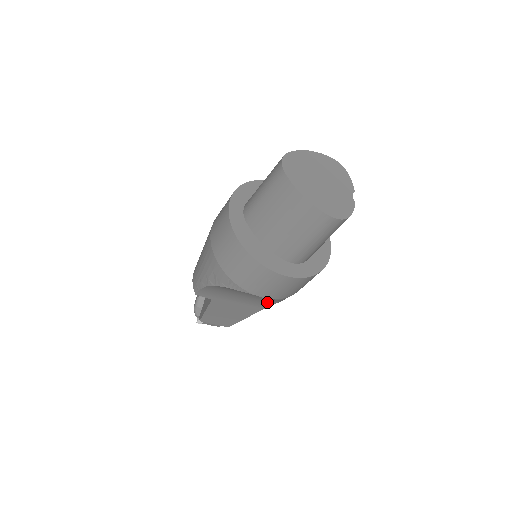
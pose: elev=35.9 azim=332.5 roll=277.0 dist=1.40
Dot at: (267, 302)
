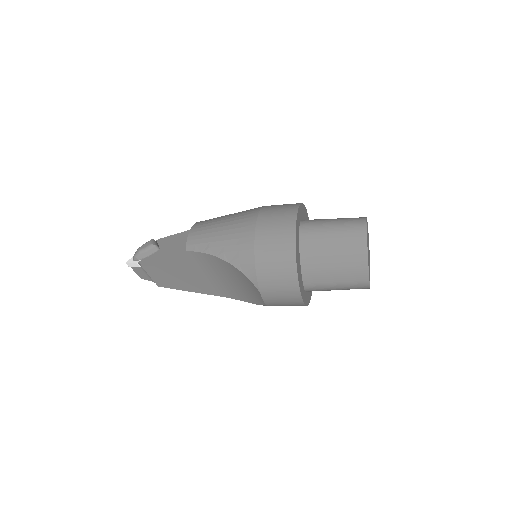
Dot at: (235, 295)
